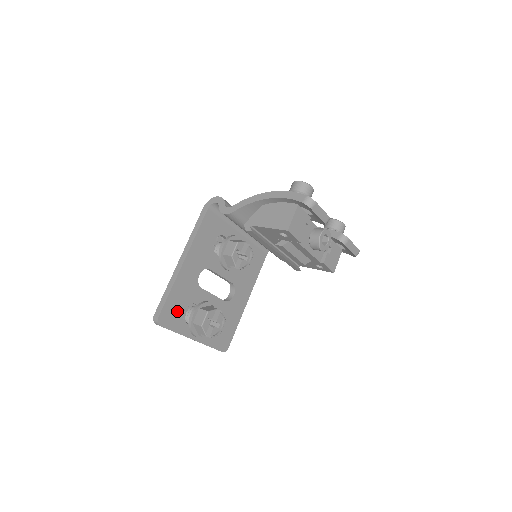
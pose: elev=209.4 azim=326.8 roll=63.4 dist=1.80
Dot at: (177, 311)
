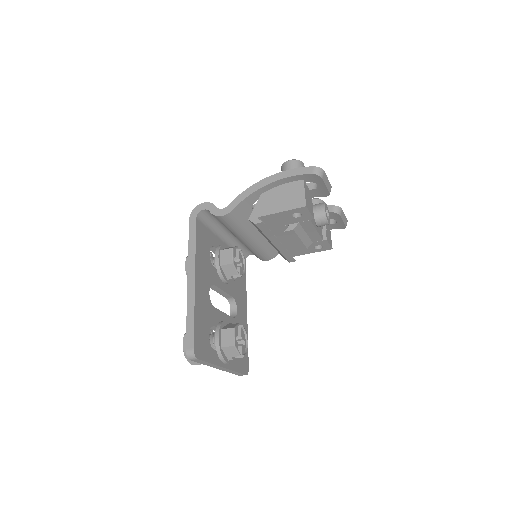
Dot at: (205, 338)
